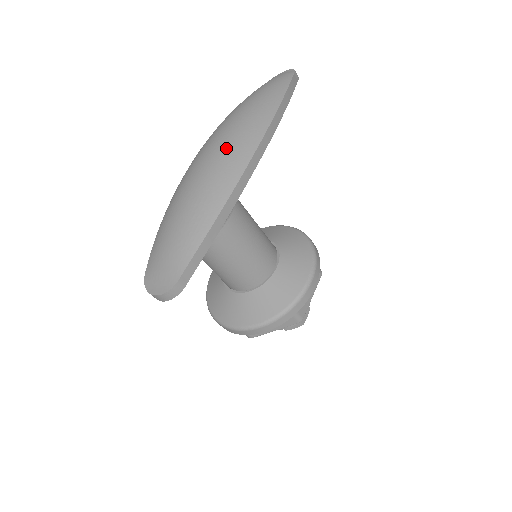
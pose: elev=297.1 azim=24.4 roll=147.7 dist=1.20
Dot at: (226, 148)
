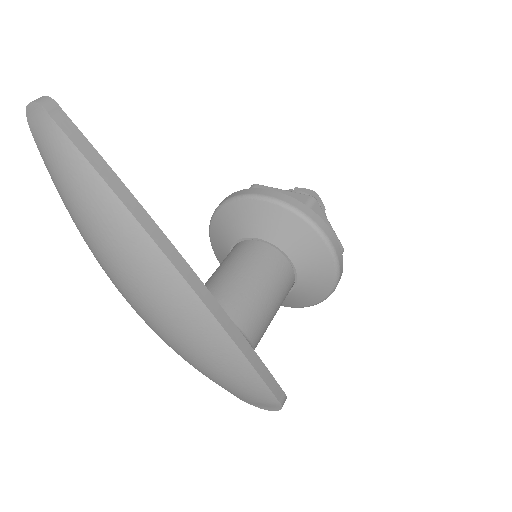
Dot at: (166, 313)
